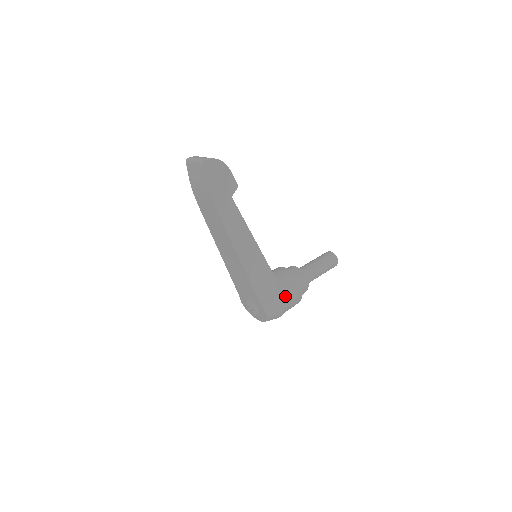
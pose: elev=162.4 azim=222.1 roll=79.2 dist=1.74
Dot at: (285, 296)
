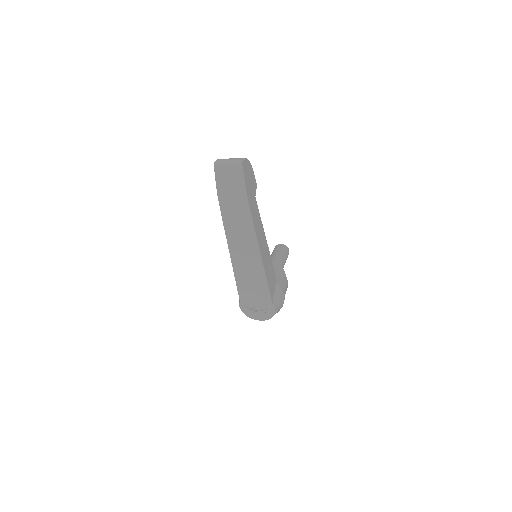
Dot at: (283, 289)
